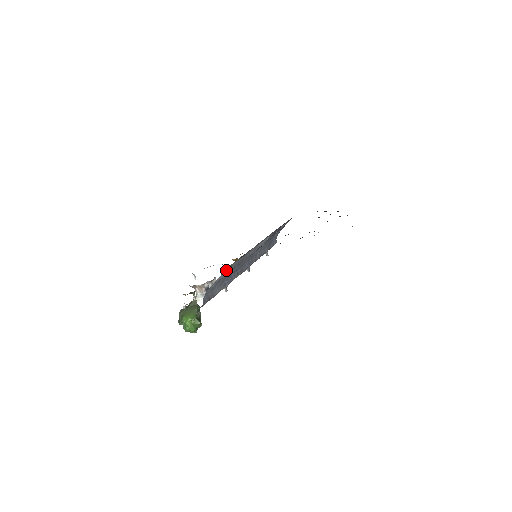
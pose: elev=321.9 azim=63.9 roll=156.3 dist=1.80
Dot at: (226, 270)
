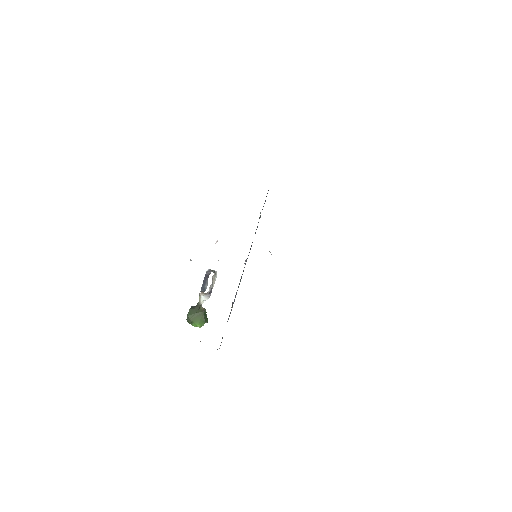
Dot at: occluded
